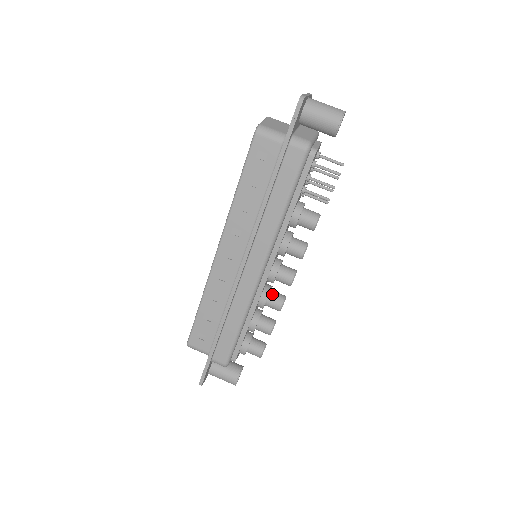
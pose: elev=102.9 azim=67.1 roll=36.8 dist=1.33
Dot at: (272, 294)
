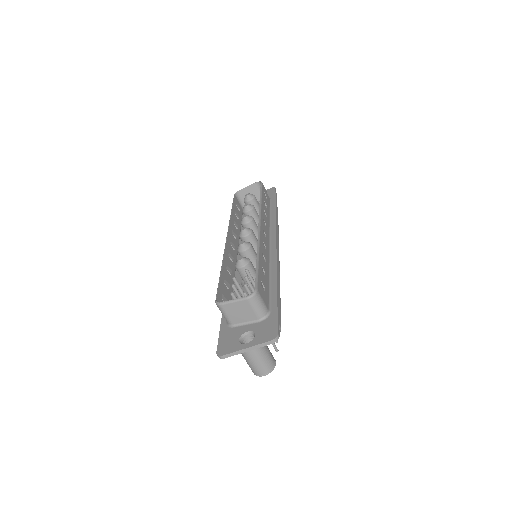
Dot at: occluded
